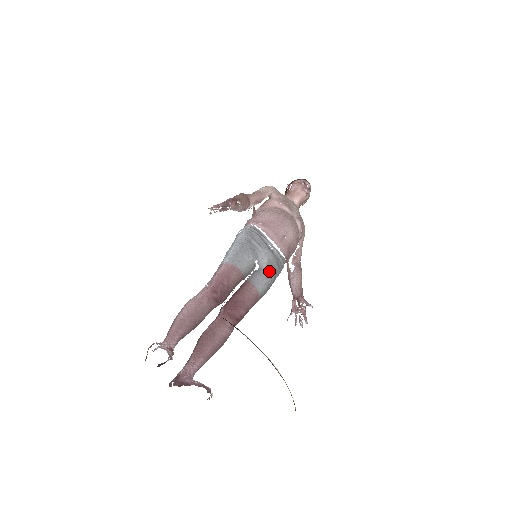
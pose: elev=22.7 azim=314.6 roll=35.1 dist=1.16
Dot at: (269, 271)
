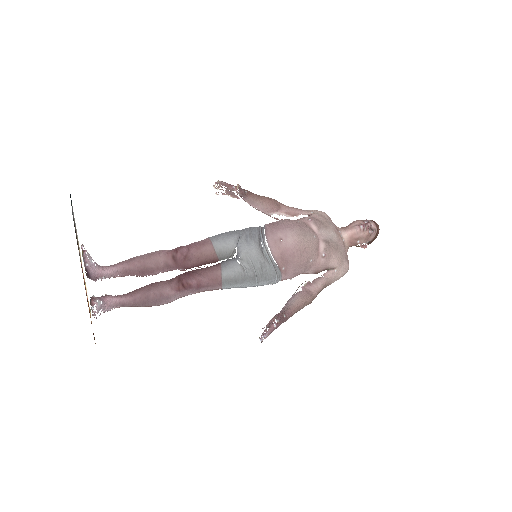
Dot at: (245, 262)
